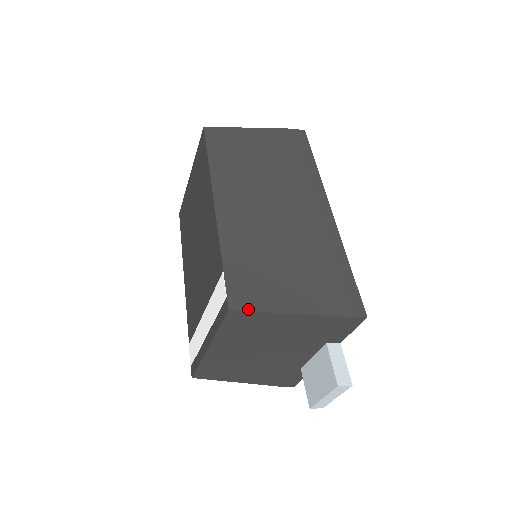
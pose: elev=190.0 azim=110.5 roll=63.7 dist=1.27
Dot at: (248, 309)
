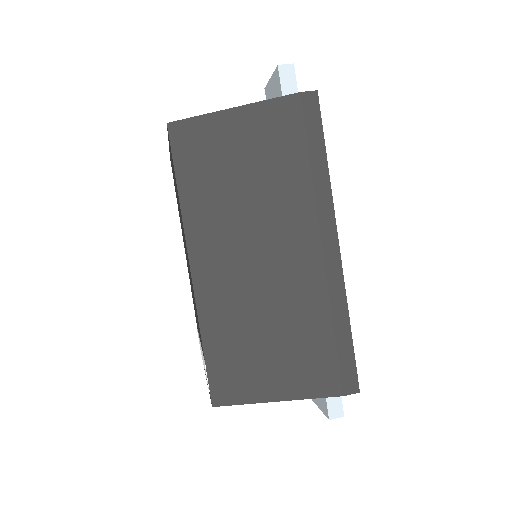
Dot at: (232, 403)
